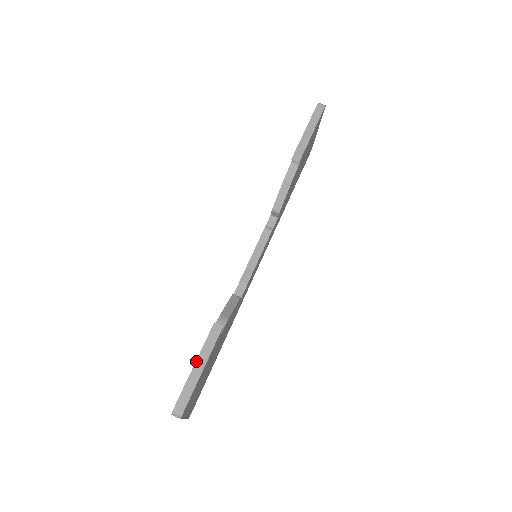
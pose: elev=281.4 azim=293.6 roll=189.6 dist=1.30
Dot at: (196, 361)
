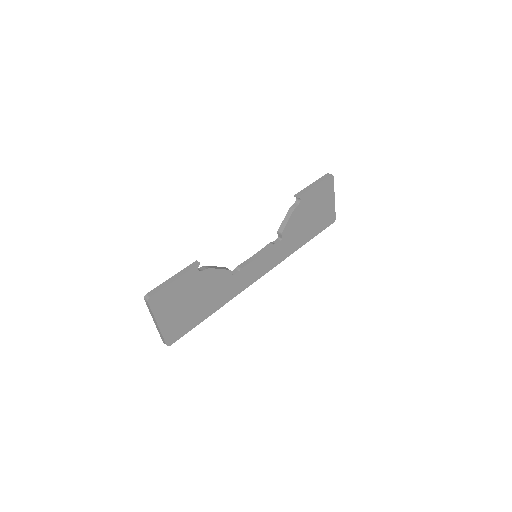
Dot at: (174, 275)
